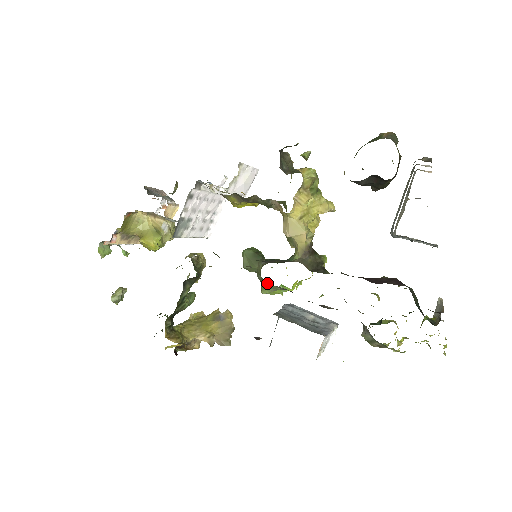
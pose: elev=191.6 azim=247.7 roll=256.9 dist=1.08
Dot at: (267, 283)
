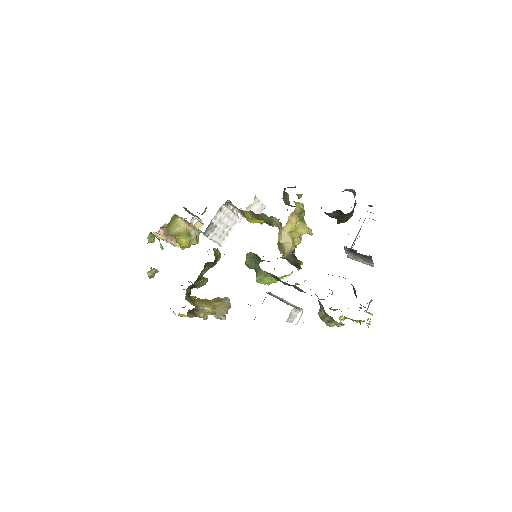
Dot at: (262, 271)
